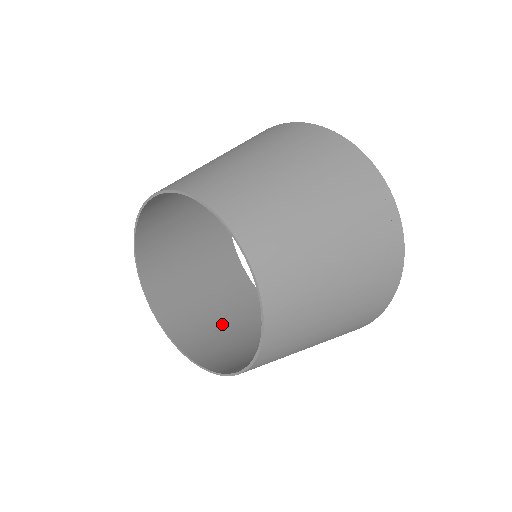
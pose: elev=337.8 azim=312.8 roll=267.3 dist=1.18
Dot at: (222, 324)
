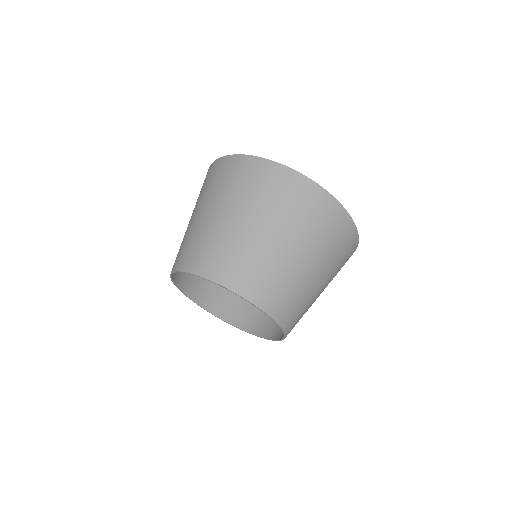
Dot at: occluded
